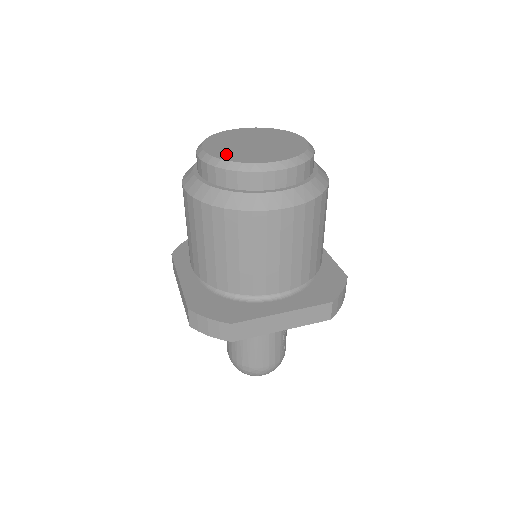
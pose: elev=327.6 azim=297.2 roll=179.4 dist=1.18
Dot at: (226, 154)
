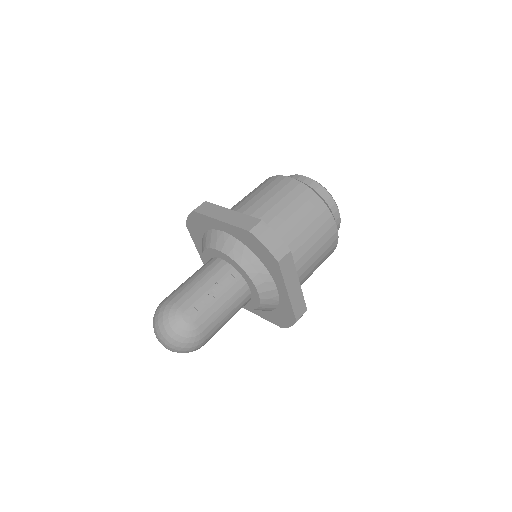
Dot at: occluded
